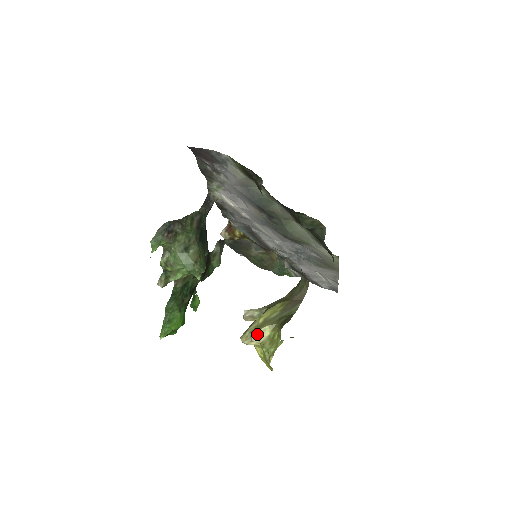
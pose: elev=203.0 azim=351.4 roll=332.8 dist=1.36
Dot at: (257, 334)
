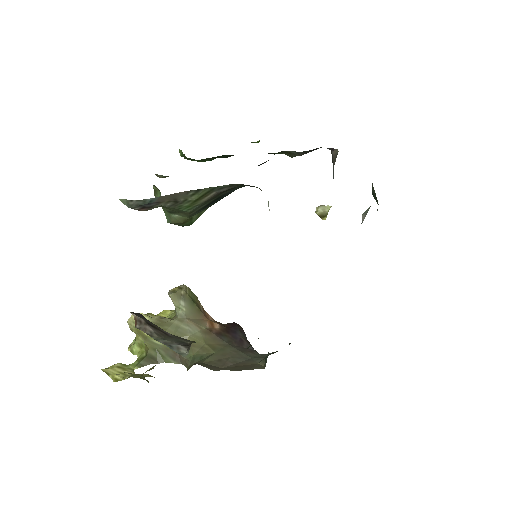
Dot at: (136, 333)
